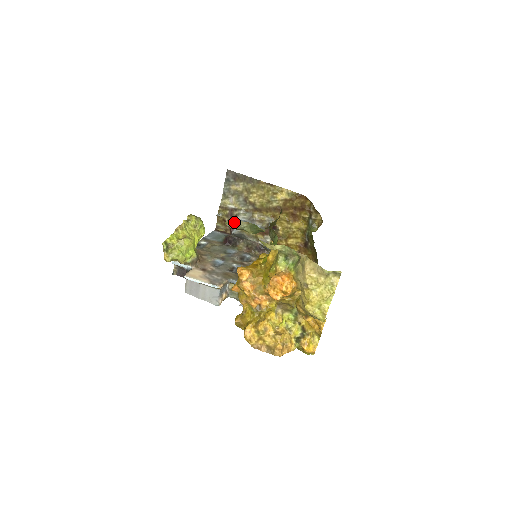
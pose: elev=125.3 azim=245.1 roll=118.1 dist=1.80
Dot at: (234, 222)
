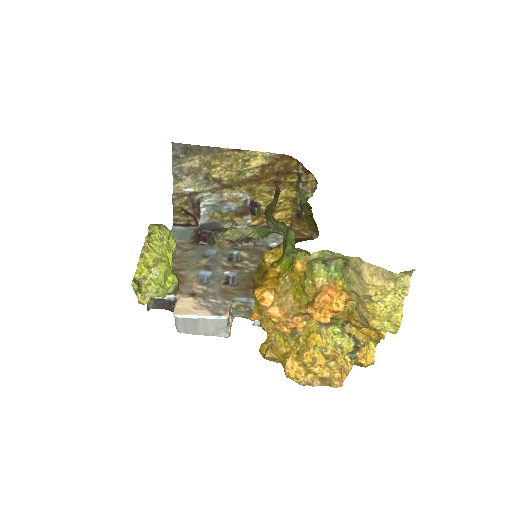
Dot at: (235, 232)
